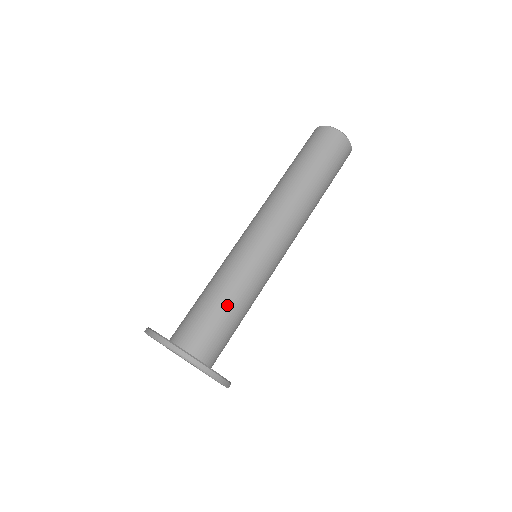
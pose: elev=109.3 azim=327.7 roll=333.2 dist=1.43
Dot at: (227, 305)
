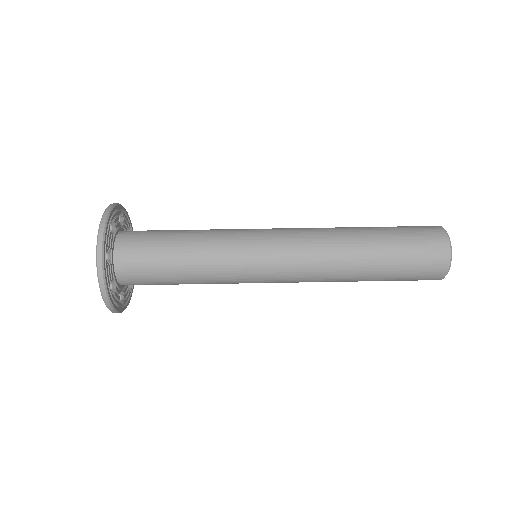
Dot at: (183, 234)
